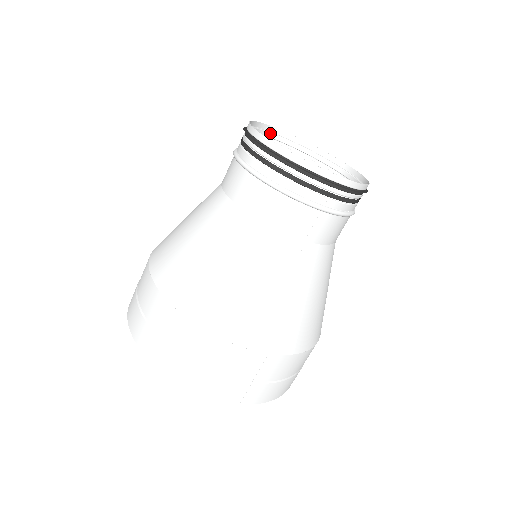
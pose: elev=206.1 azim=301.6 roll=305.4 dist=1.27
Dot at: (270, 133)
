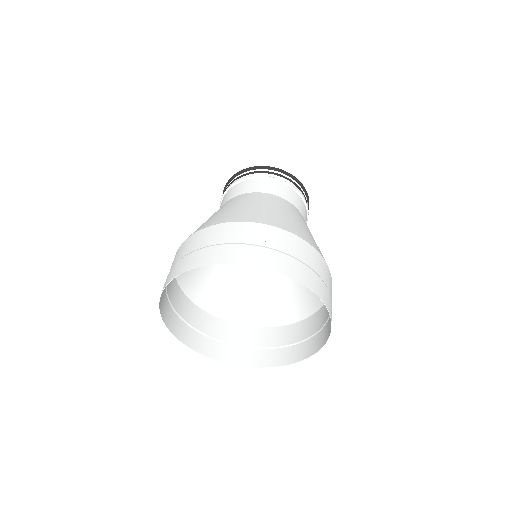
Dot at: occluded
